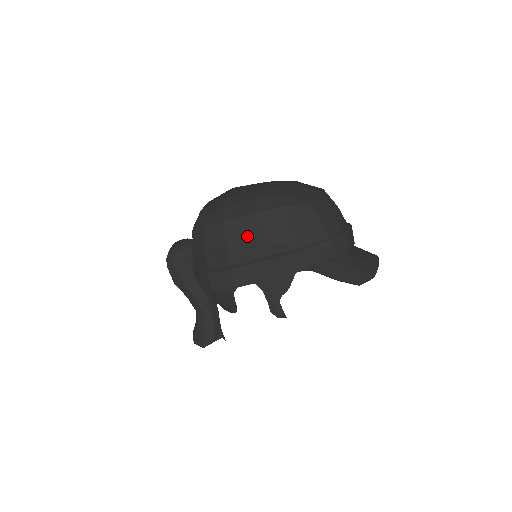
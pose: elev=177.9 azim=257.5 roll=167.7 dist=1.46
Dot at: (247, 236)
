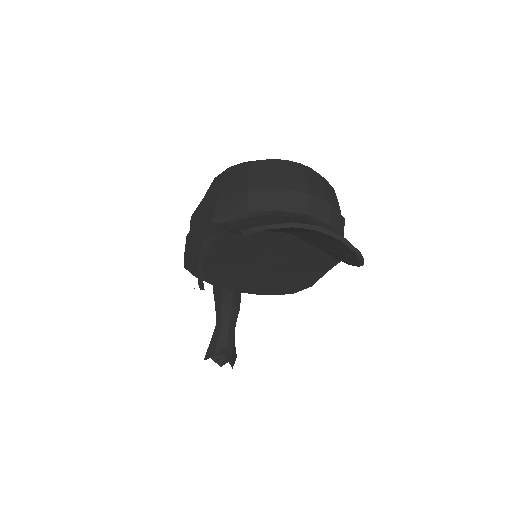
Dot at: occluded
